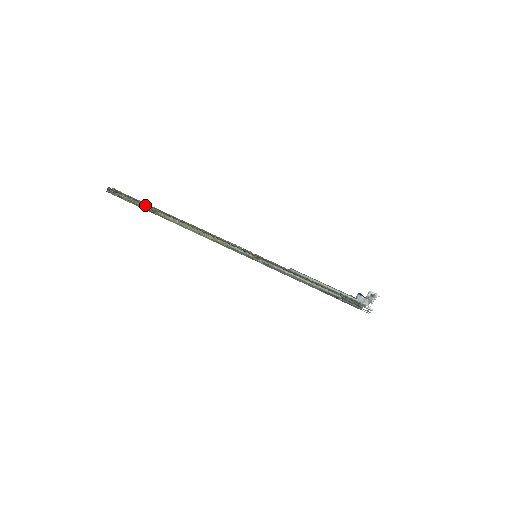
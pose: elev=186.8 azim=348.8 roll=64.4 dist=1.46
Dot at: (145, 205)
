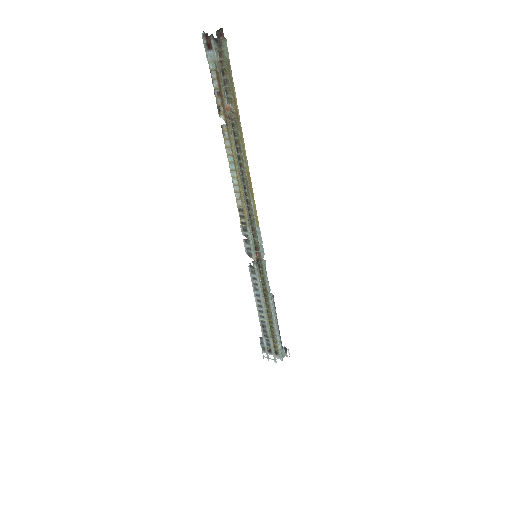
Dot at: (227, 97)
